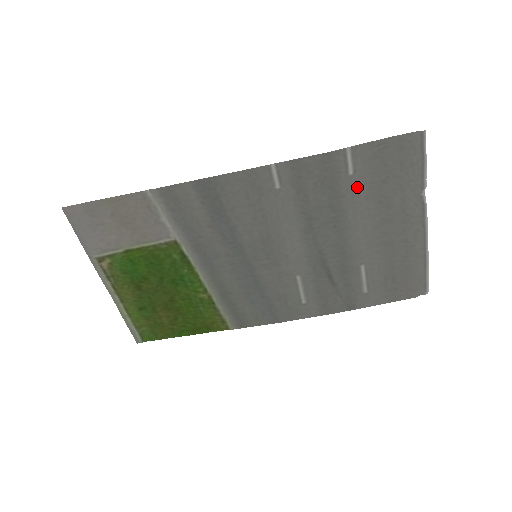
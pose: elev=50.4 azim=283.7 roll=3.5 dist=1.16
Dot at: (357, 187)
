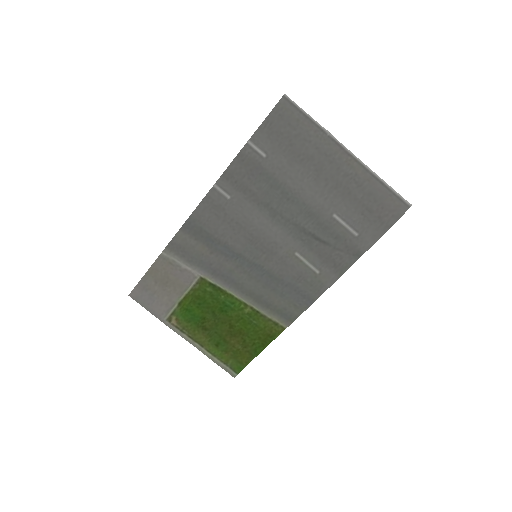
Dot at: (277, 162)
